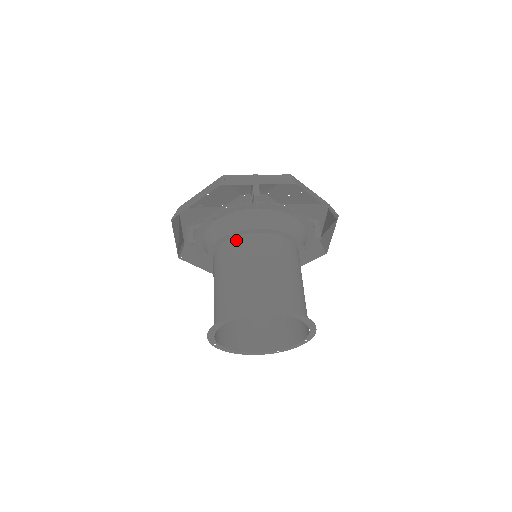
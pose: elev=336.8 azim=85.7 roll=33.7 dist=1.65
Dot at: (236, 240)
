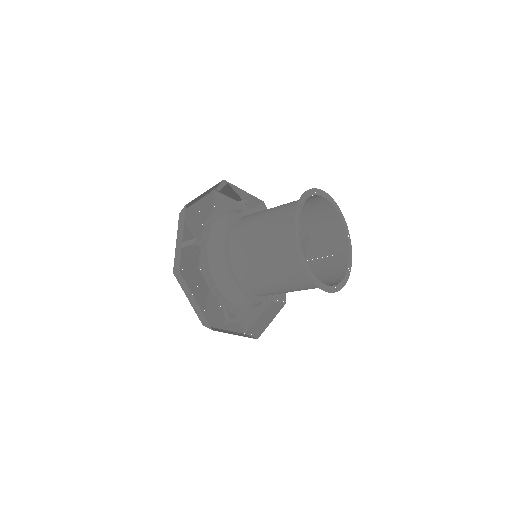
Dot at: occluded
